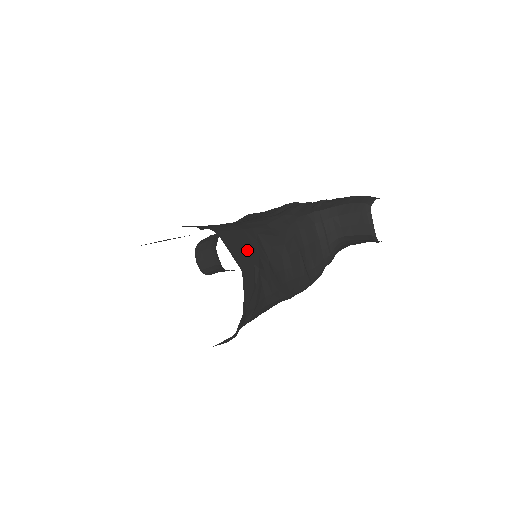
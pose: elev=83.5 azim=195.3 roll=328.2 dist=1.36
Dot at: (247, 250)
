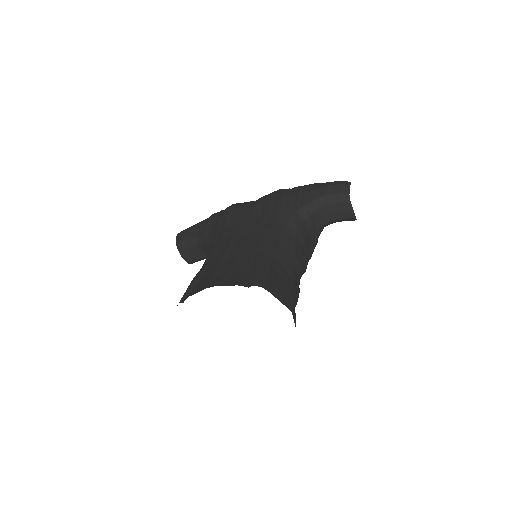
Dot at: (282, 285)
